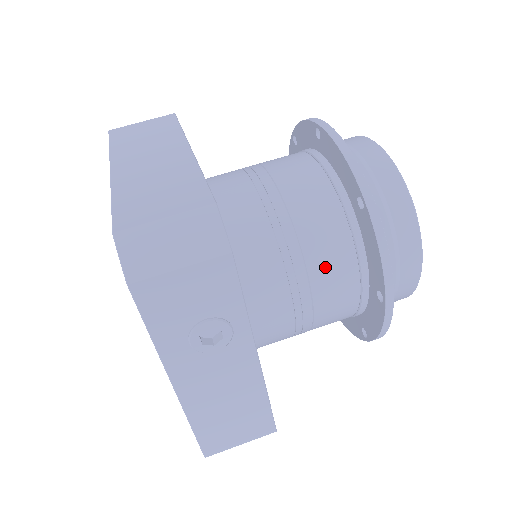
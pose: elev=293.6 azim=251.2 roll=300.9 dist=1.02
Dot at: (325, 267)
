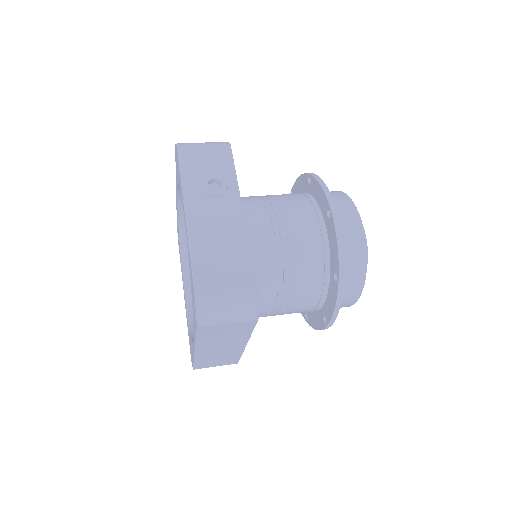
Dot at: (292, 207)
